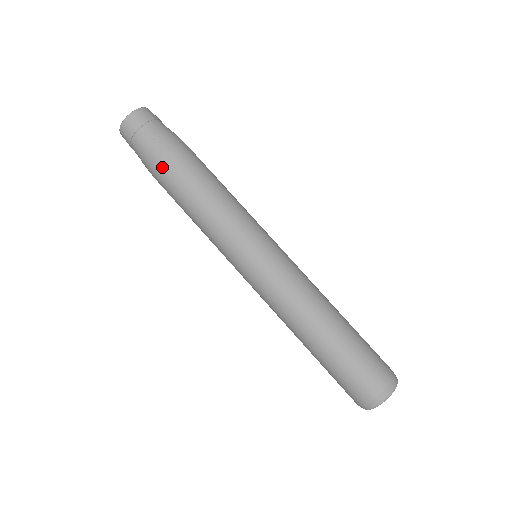
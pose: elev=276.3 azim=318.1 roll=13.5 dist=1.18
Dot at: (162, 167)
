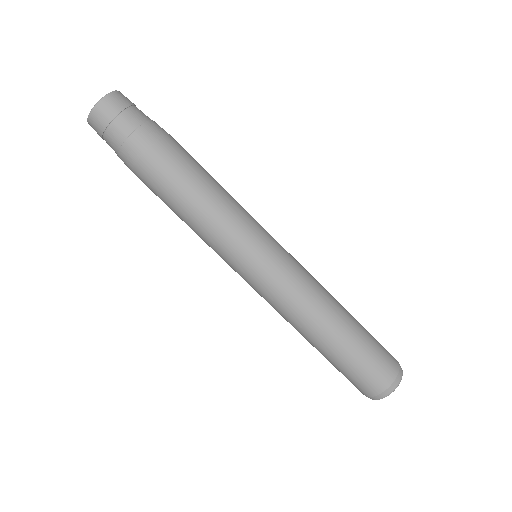
Dot at: (155, 155)
